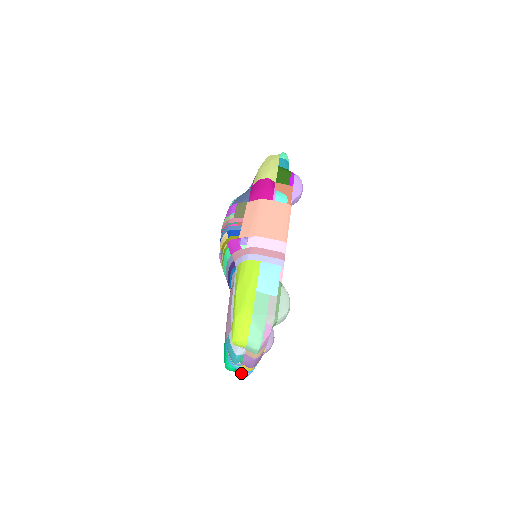
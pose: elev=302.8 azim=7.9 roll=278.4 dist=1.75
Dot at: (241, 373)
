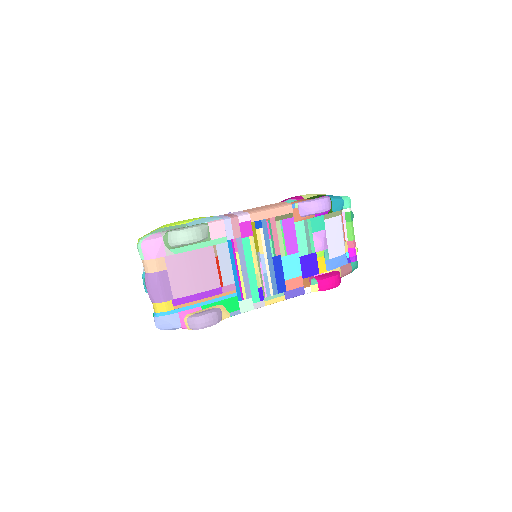
Dot at: occluded
